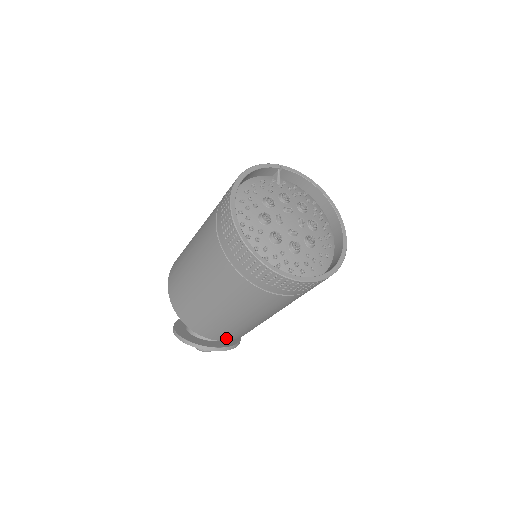
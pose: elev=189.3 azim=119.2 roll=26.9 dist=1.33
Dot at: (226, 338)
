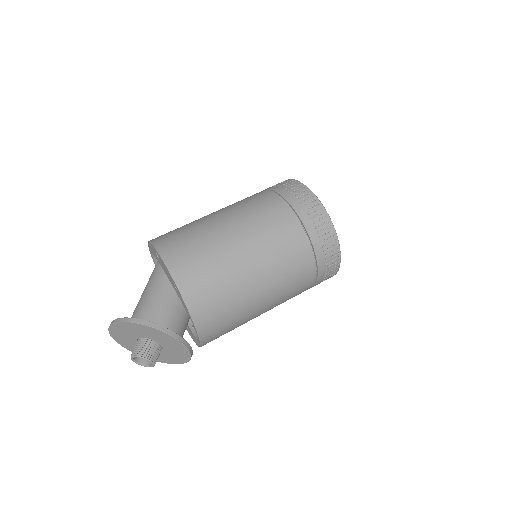
Dot at: (208, 335)
